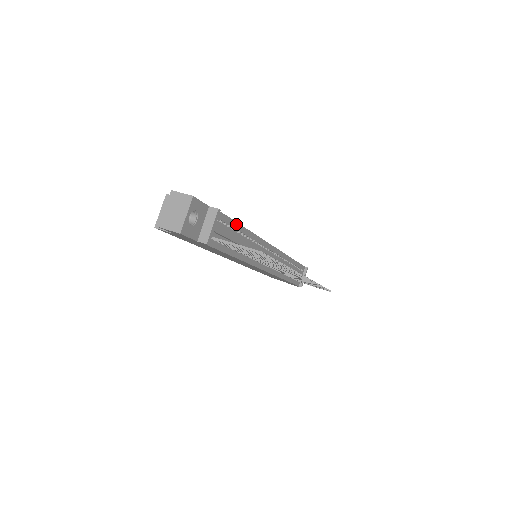
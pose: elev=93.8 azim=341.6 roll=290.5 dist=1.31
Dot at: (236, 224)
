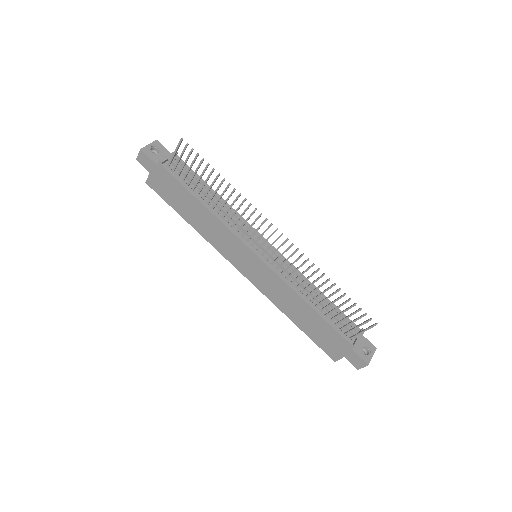
Dot at: (202, 181)
